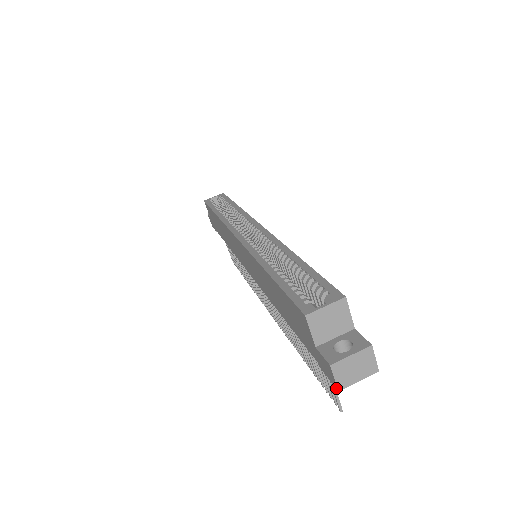
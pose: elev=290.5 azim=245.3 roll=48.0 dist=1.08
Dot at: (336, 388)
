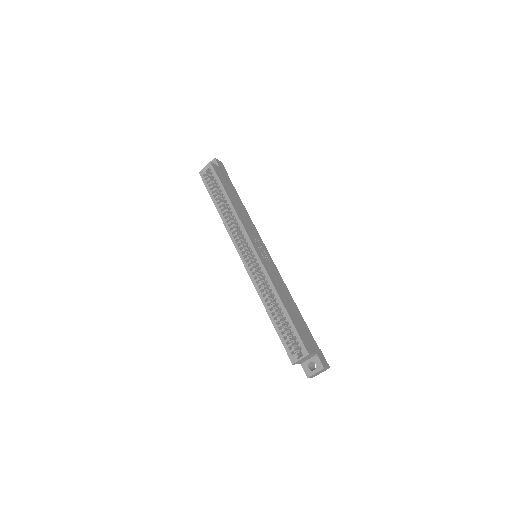
Dot at: (313, 376)
